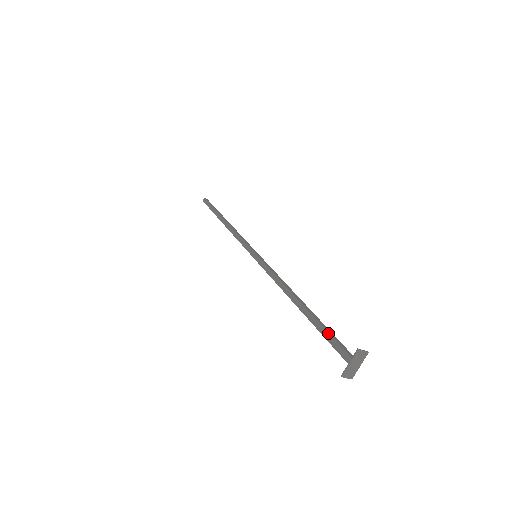
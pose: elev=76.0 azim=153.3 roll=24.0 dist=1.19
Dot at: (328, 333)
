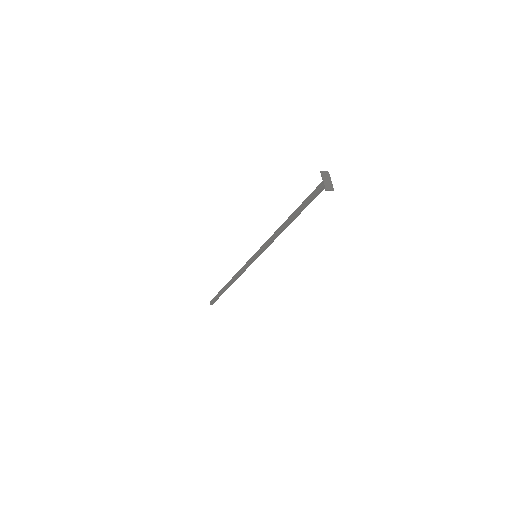
Dot at: (308, 196)
